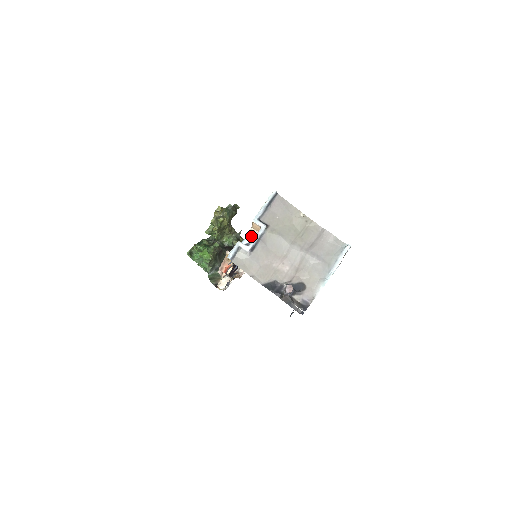
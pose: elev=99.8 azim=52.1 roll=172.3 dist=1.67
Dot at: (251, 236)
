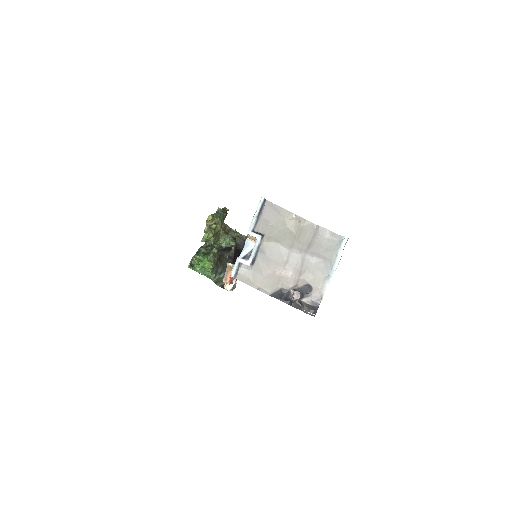
Dot at: (248, 246)
